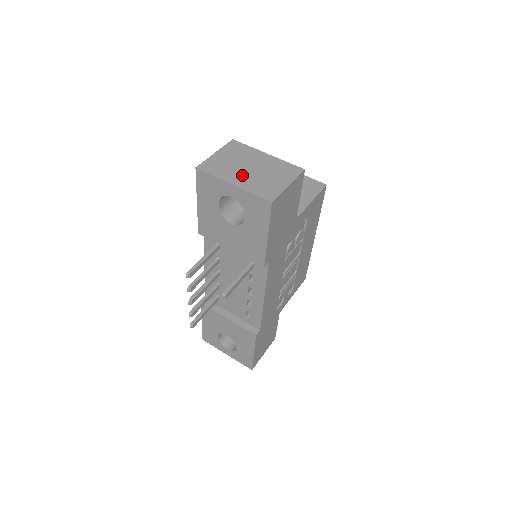
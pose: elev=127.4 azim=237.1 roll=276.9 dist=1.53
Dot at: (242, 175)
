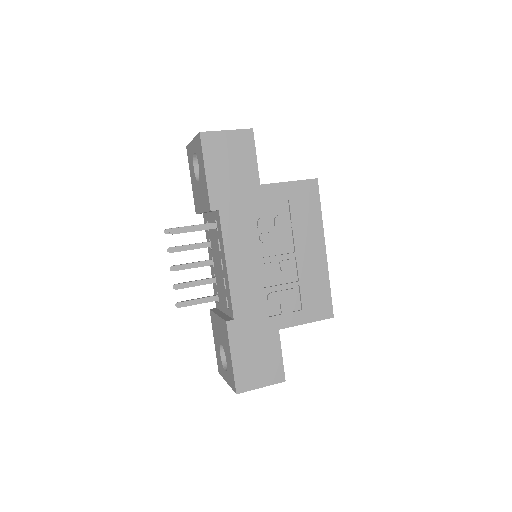
Dot at: occluded
